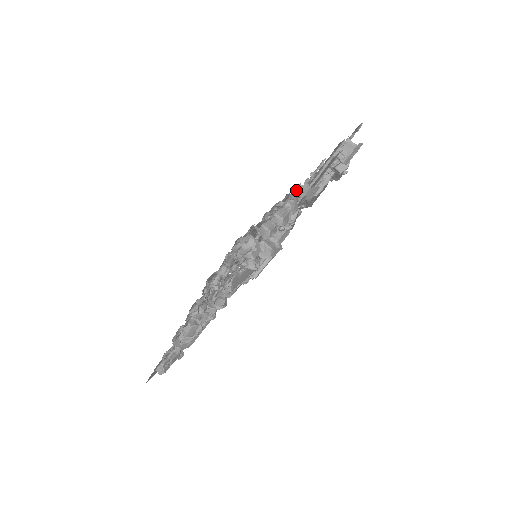
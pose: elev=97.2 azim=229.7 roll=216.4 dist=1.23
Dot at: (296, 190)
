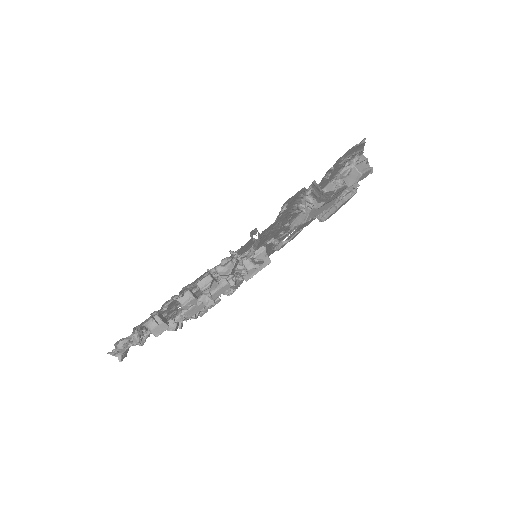
Dot at: (224, 258)
